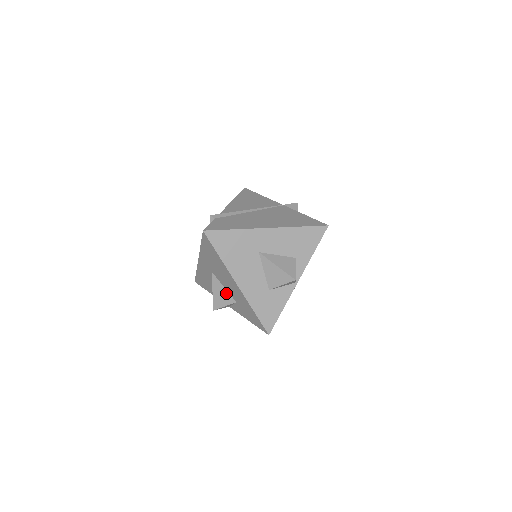
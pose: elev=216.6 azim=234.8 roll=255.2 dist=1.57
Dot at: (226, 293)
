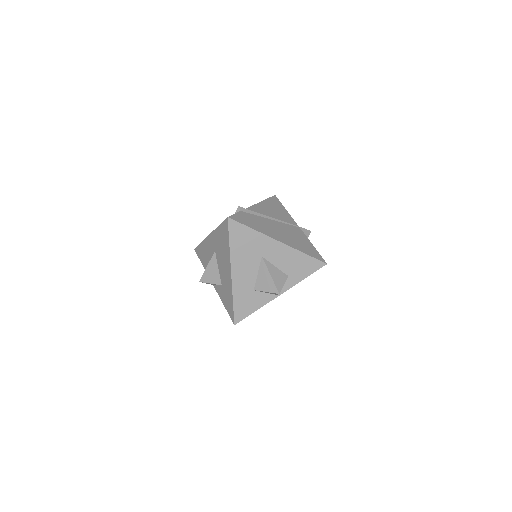
Dot at: (217, 274)
